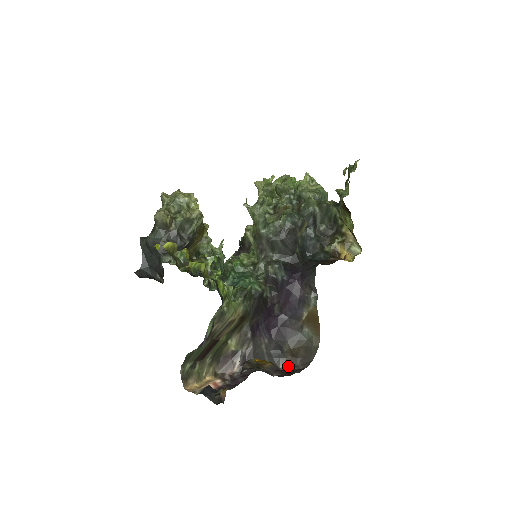
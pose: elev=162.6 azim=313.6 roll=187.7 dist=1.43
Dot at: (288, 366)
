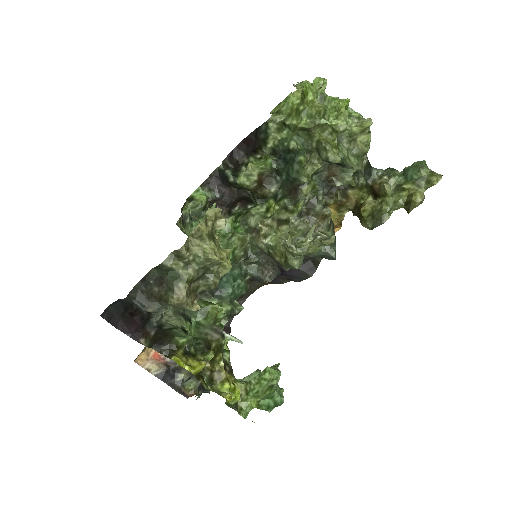
Dot at: occluded
